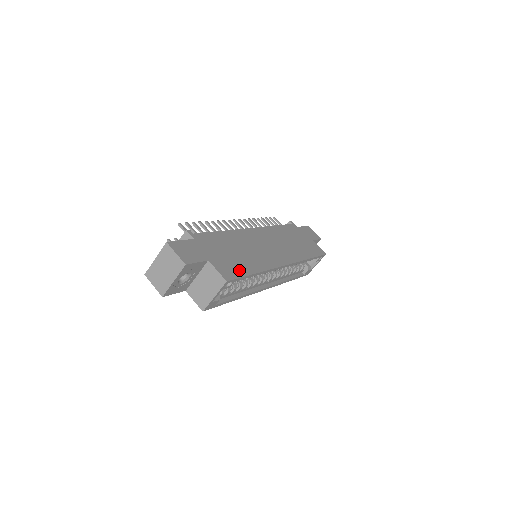
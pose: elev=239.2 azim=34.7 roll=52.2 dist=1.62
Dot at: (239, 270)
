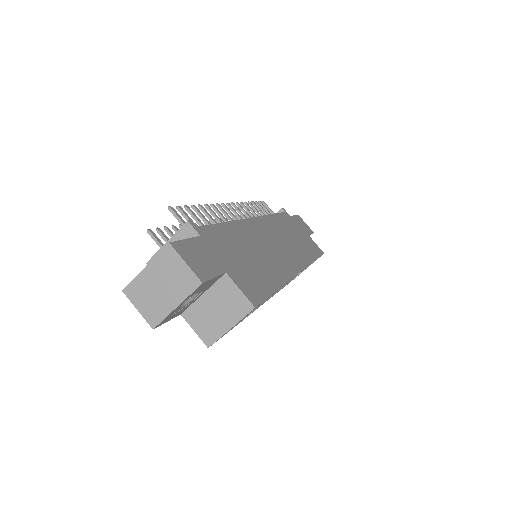
Dot at: (262, 286)
